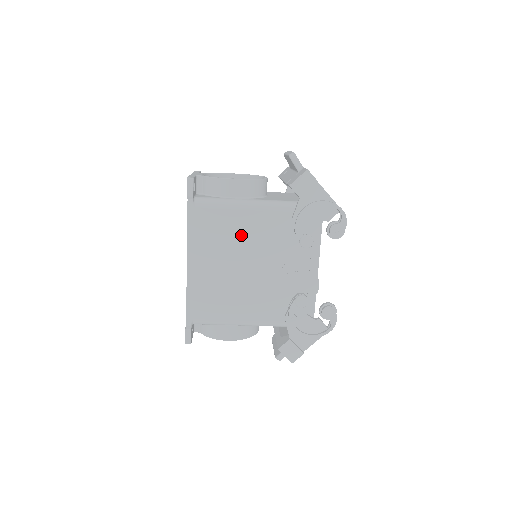
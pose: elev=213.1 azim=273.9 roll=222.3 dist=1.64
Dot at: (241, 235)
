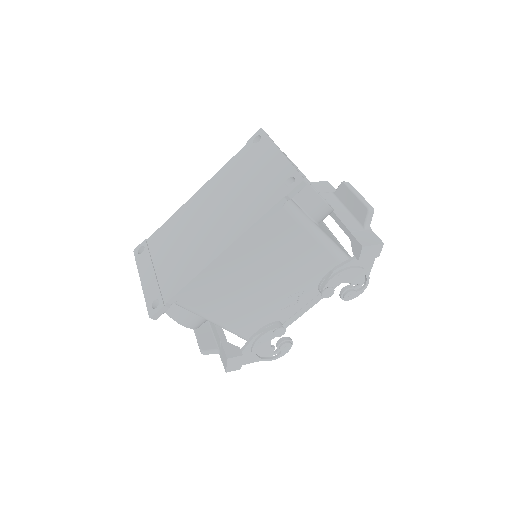
Dot at: (288, 255)
